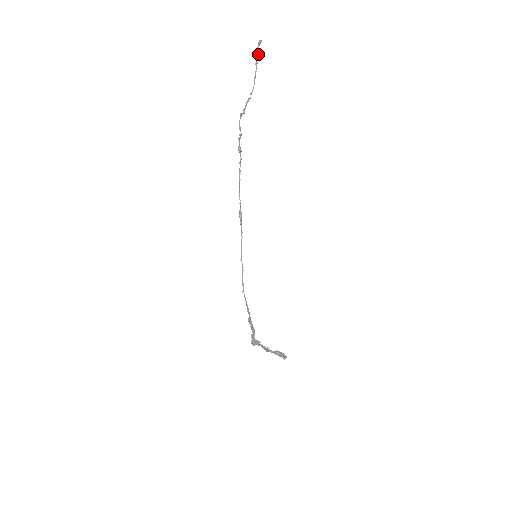
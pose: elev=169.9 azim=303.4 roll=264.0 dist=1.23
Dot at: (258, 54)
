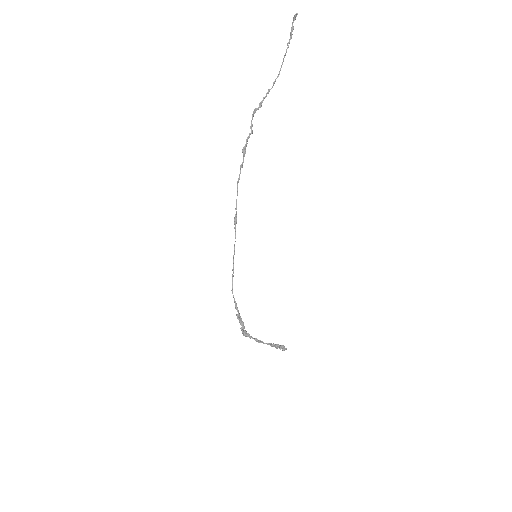
Dot at: (292, 31)
